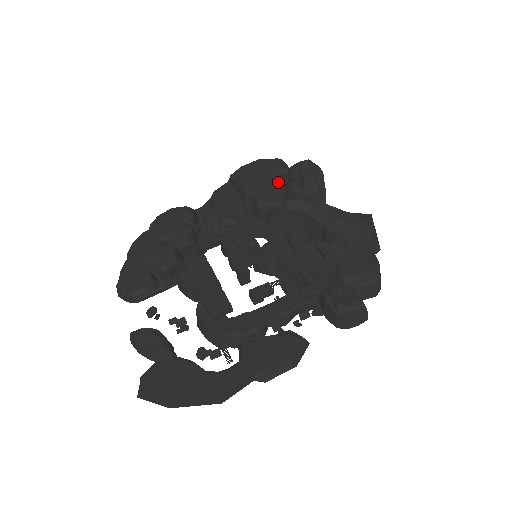
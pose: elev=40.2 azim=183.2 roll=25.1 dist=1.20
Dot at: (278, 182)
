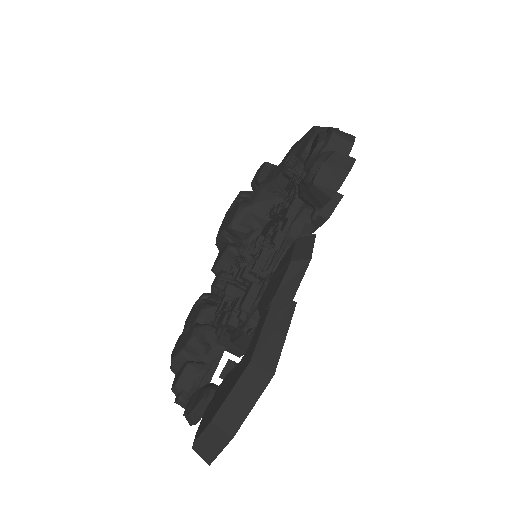
Dot at: (236, 203)
